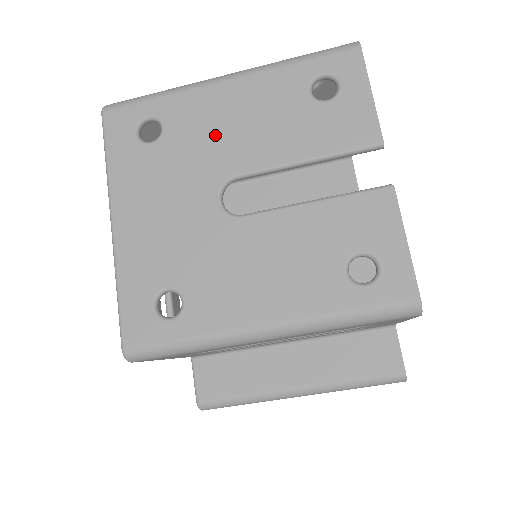
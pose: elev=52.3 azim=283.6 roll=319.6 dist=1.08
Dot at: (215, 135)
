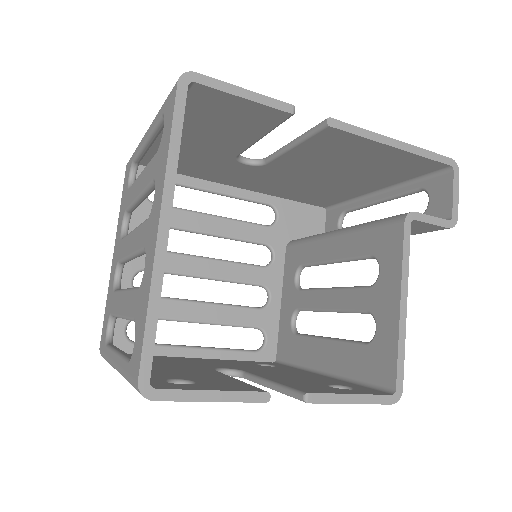
Dot at: occluded
